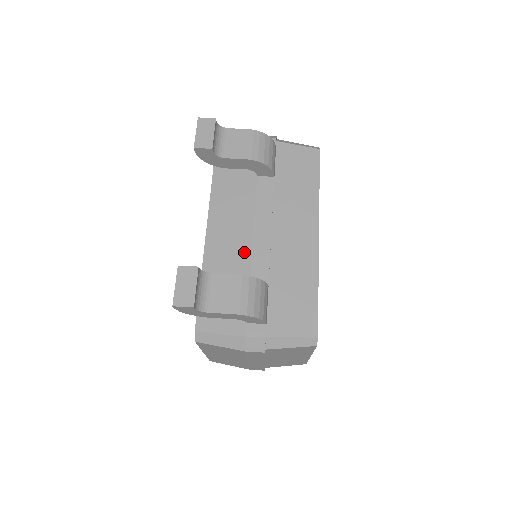
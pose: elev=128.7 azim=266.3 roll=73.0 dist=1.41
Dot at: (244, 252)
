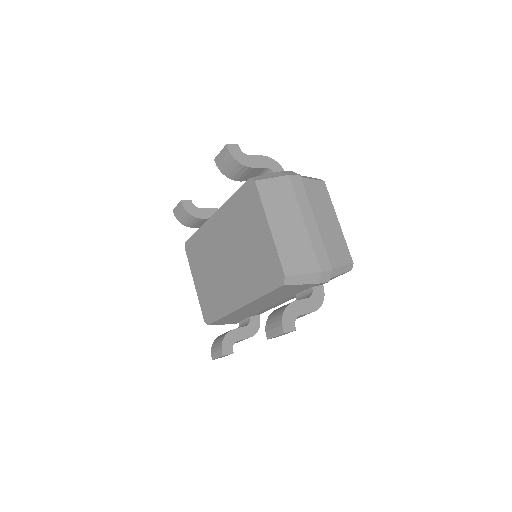
Dot at: occluded
